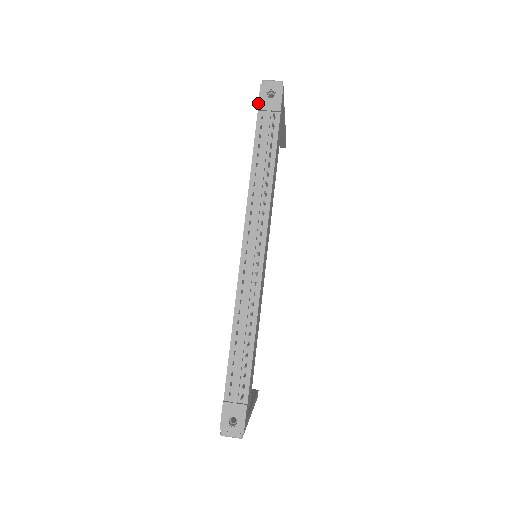
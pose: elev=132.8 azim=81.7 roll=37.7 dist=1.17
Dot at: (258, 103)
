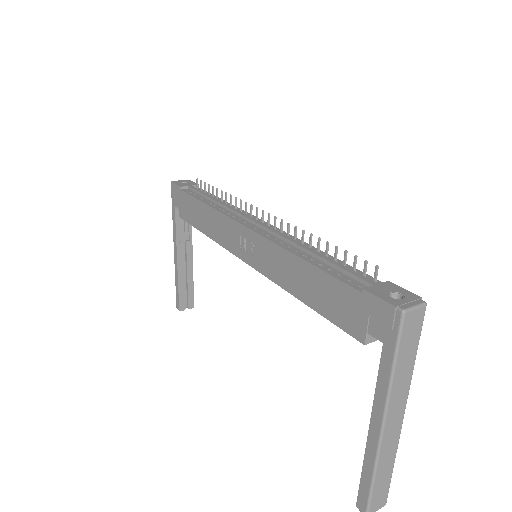
Dot at: (178, 185)
